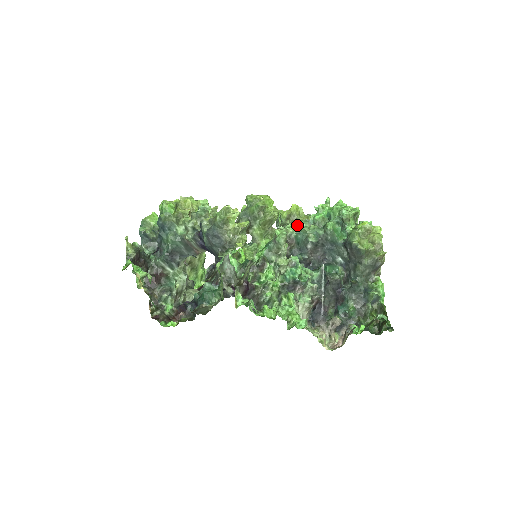
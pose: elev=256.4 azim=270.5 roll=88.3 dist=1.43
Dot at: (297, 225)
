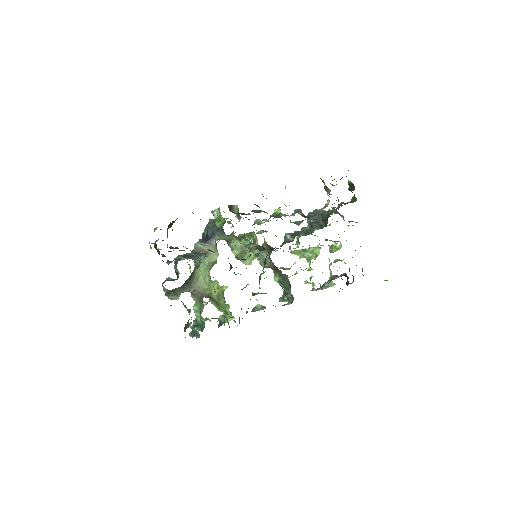
Dot at: occluded
